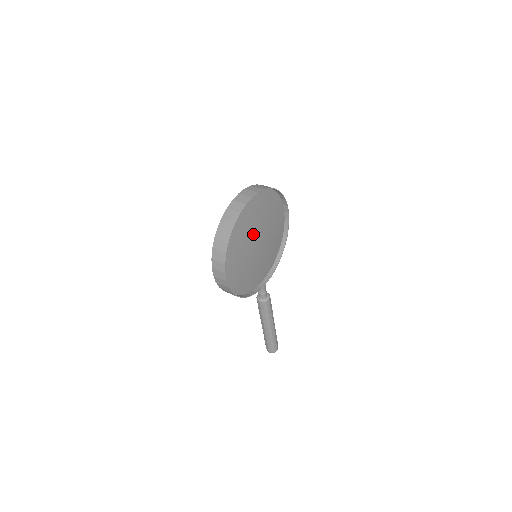
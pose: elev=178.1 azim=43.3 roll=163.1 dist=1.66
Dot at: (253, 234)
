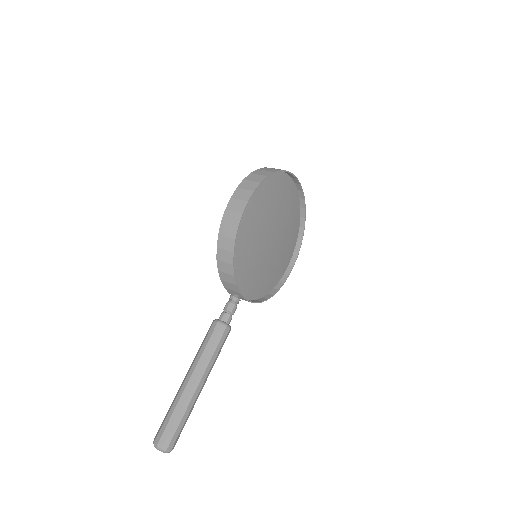
Dot at: (276, 219)
